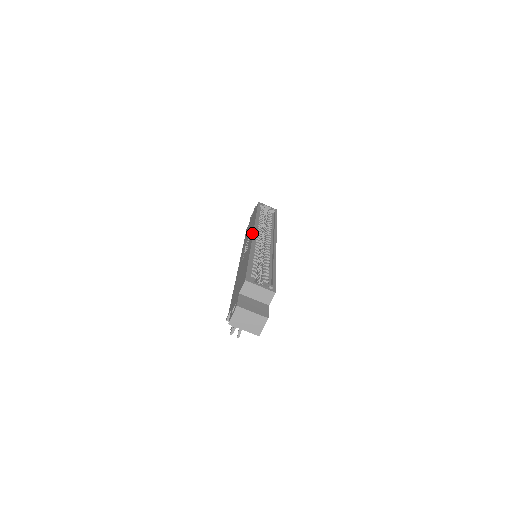
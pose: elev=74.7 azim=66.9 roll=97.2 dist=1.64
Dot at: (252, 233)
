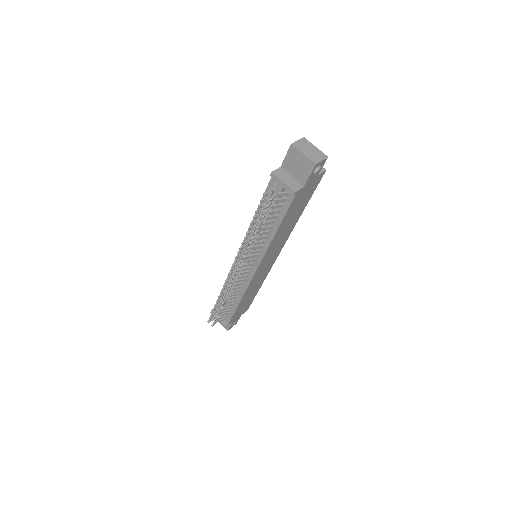
Dot at: occluded
